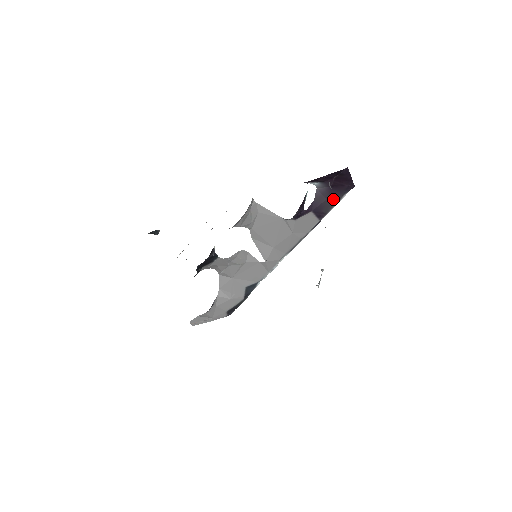
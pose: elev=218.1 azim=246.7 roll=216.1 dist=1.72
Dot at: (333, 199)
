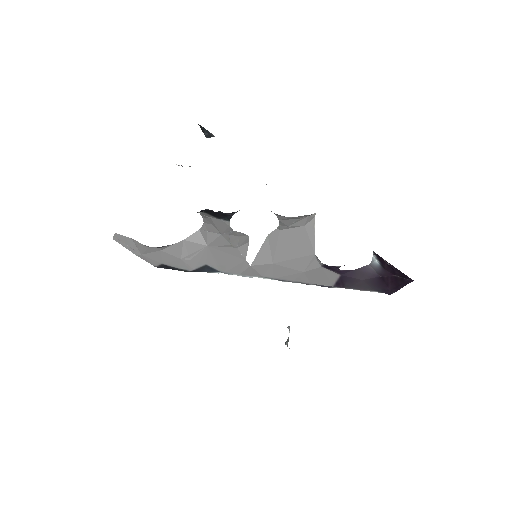
Dot at: (365, 285)
